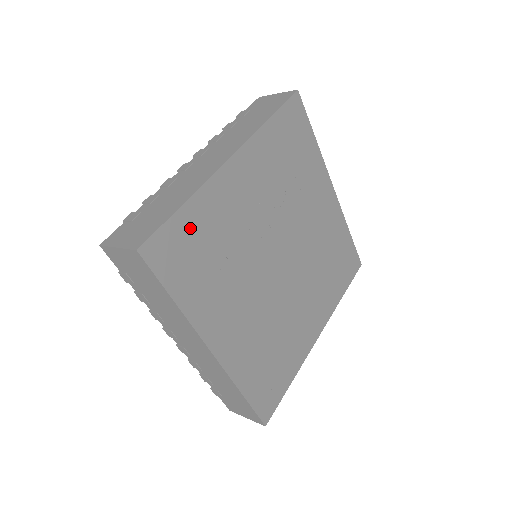
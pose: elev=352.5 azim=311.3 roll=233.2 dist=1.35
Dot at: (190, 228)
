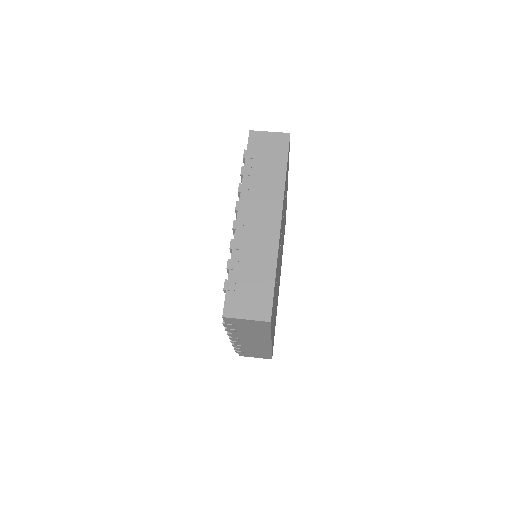
Dot at: (275, 284)
